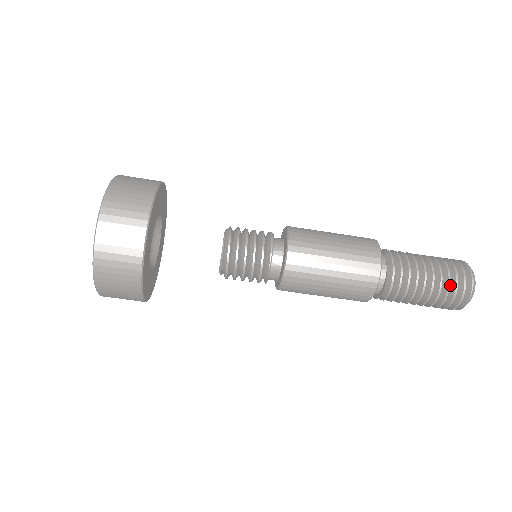
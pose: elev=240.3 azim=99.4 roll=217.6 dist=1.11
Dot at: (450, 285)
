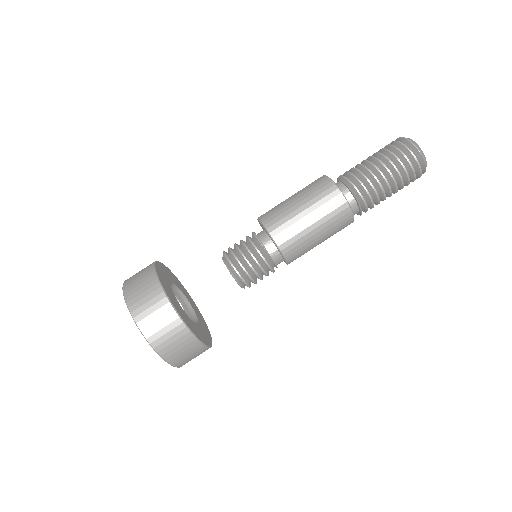
Dot at: (395, 154)
